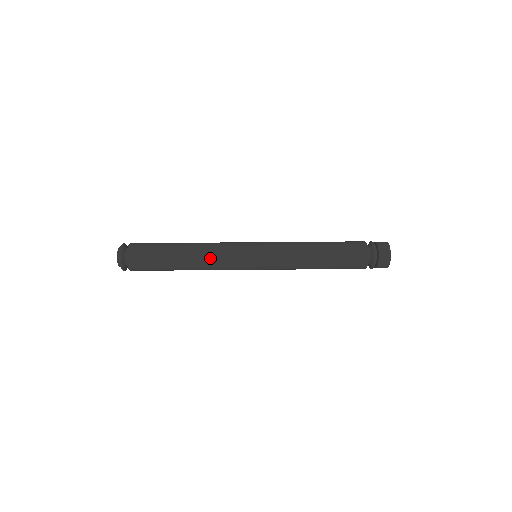
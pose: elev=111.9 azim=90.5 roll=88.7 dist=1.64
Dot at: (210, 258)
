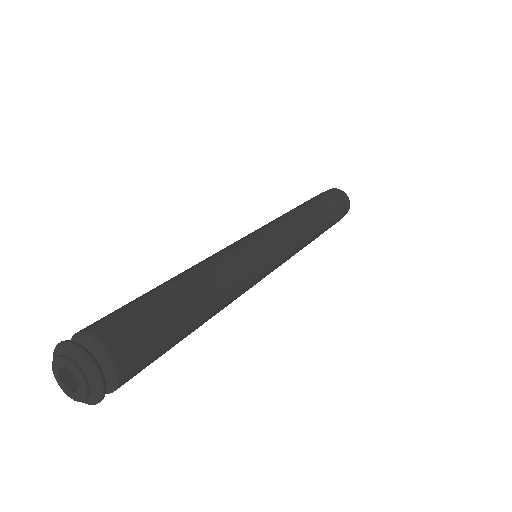
Dot at: (212, 261)
